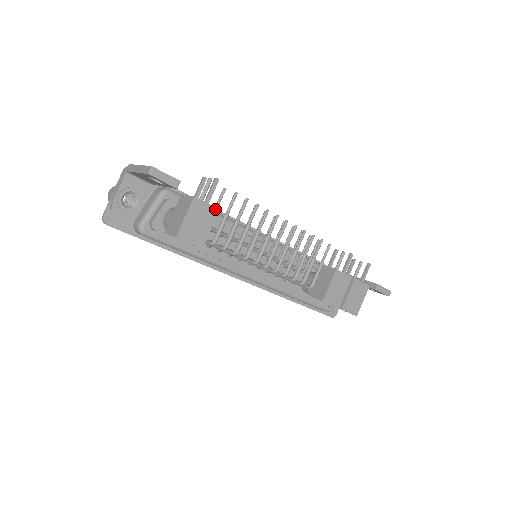
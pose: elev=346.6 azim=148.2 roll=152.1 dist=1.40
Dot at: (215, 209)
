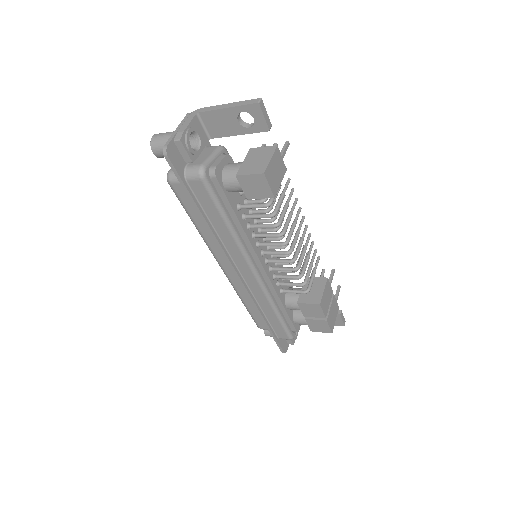
Dot at: (285, 167)
